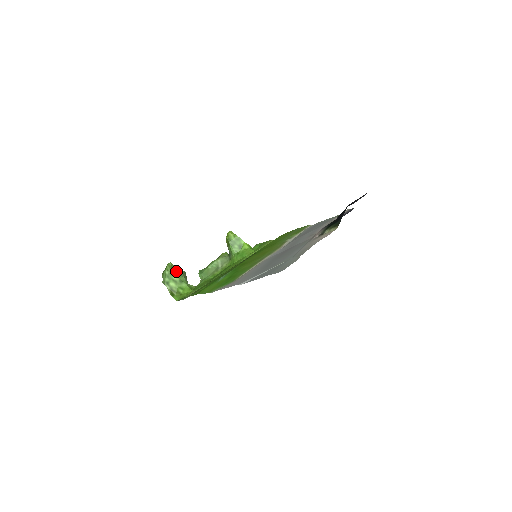
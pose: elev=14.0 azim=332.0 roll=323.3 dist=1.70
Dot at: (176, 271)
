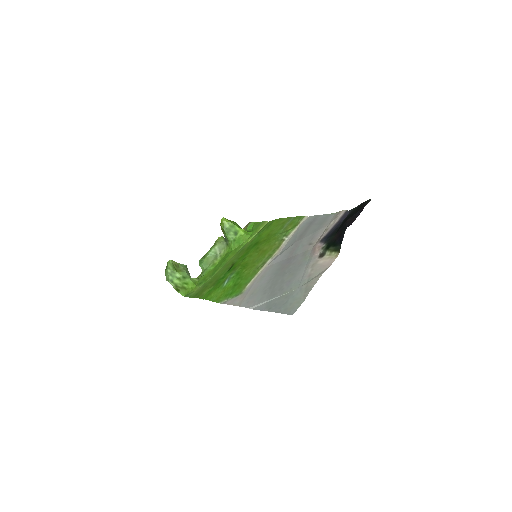
Dot at: (177, 267)
